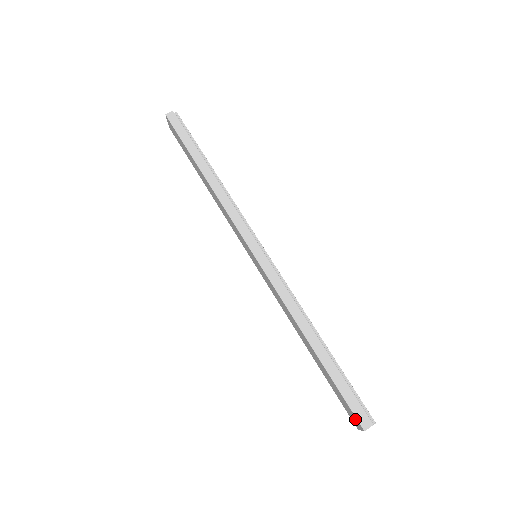
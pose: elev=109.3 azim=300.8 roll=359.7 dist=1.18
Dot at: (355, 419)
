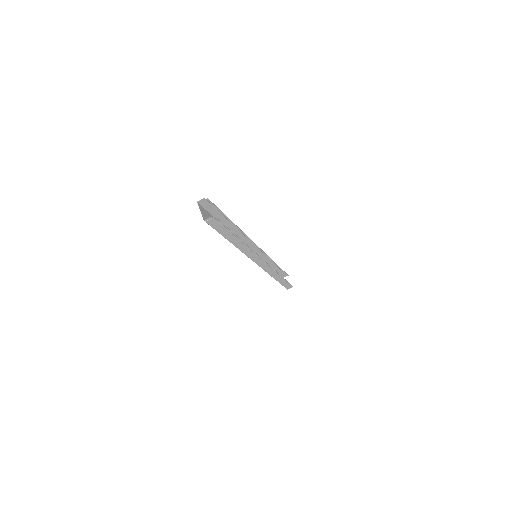
Dot at: occluded
